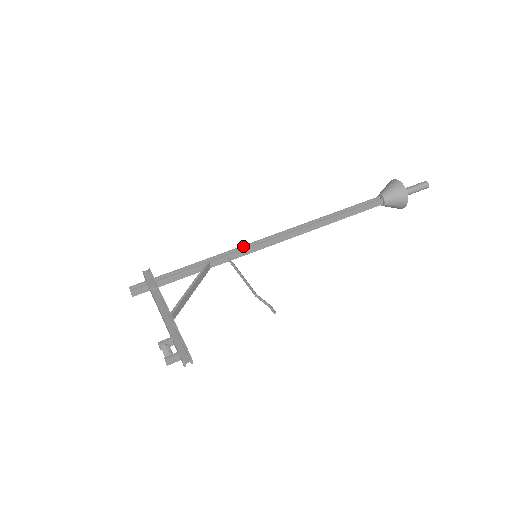
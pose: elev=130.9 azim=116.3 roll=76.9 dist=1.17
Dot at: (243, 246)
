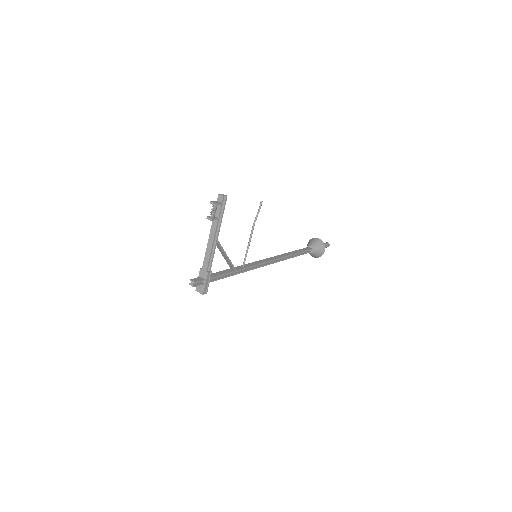
Dot at: occluded
